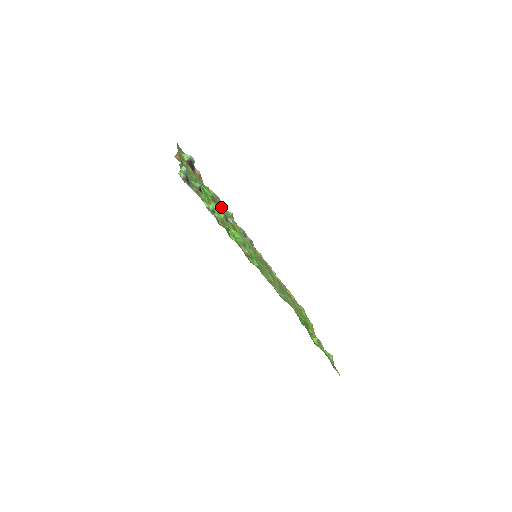
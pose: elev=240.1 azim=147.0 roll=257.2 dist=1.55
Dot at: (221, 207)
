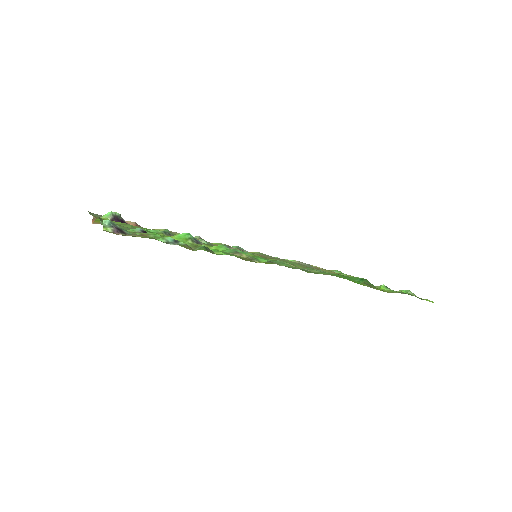
Dot at: (181, 234)
